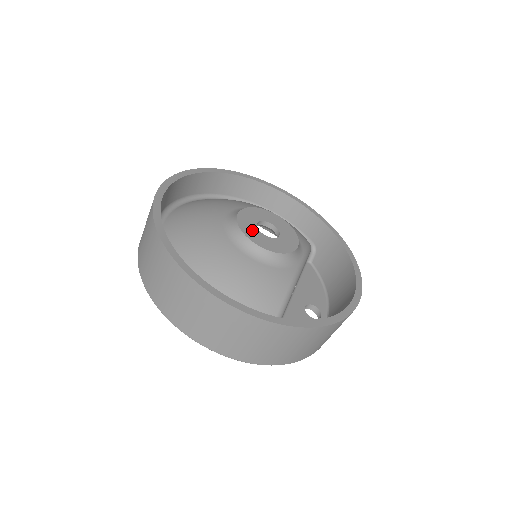
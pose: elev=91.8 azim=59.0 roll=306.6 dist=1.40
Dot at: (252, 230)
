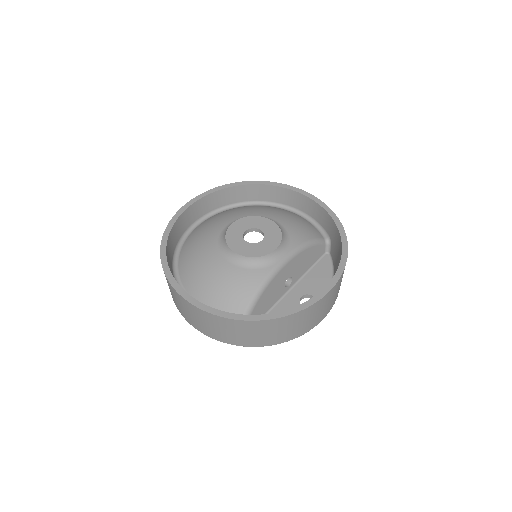
Dot at: (236, 239)
